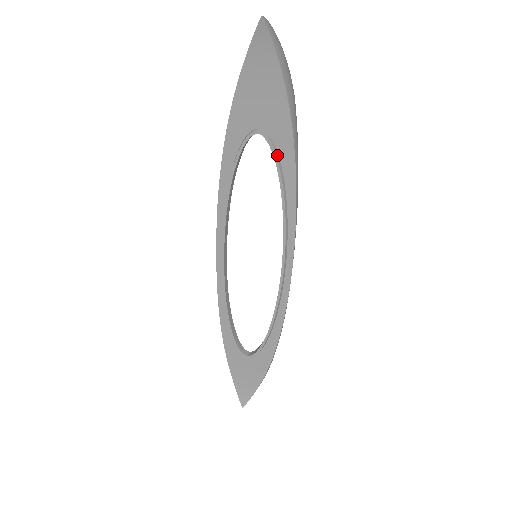
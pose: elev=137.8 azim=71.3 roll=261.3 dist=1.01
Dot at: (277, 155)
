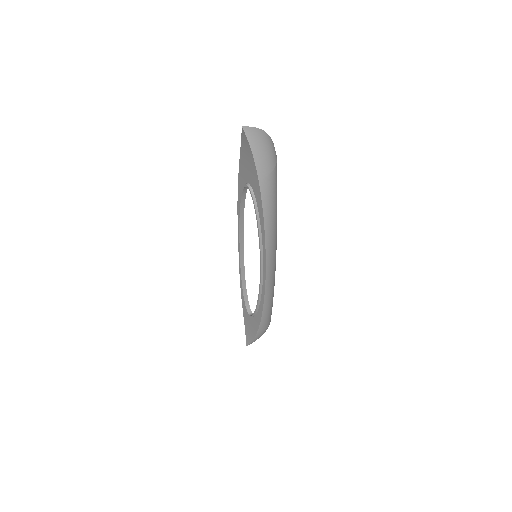
Dot at: (255, 203)
